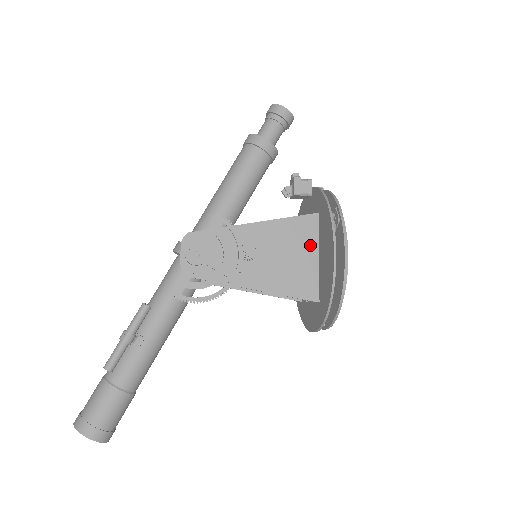
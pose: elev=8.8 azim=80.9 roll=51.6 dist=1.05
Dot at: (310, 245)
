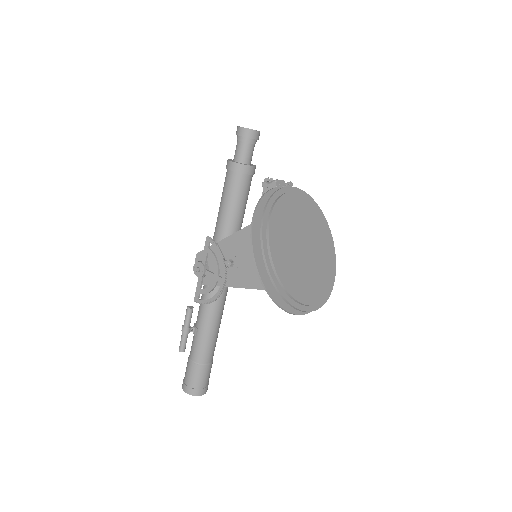
Dot at: occluded
